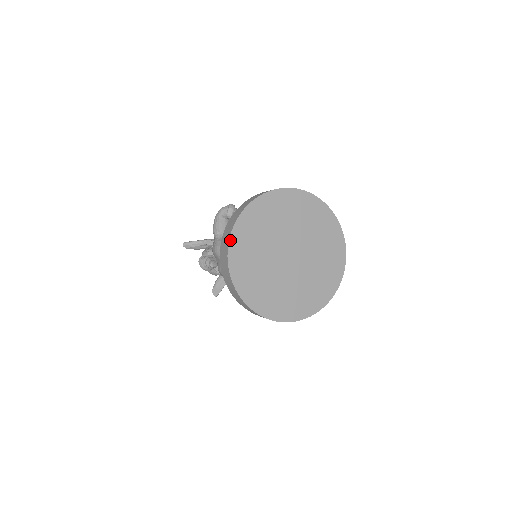
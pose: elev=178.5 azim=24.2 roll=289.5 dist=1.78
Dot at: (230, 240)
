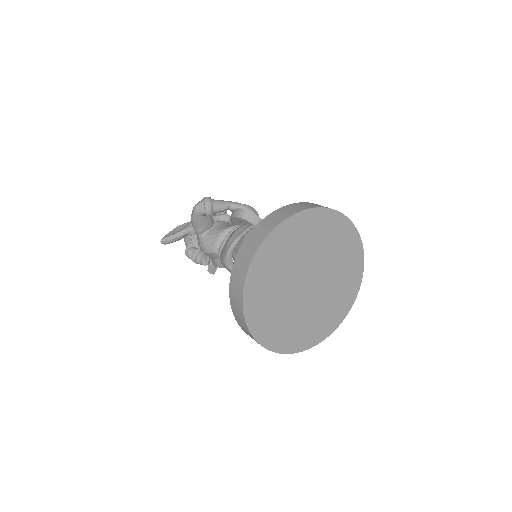
Dot at: (244, 308)
